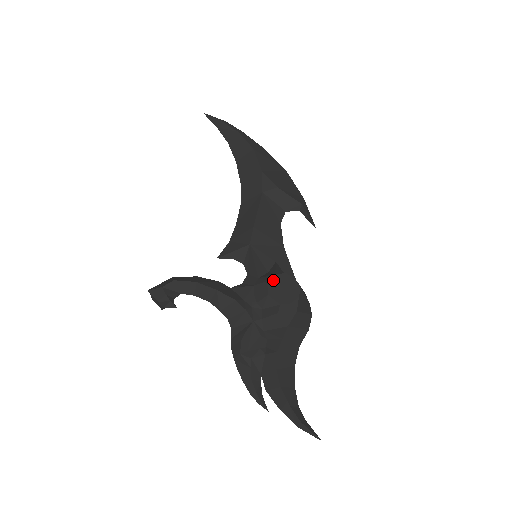
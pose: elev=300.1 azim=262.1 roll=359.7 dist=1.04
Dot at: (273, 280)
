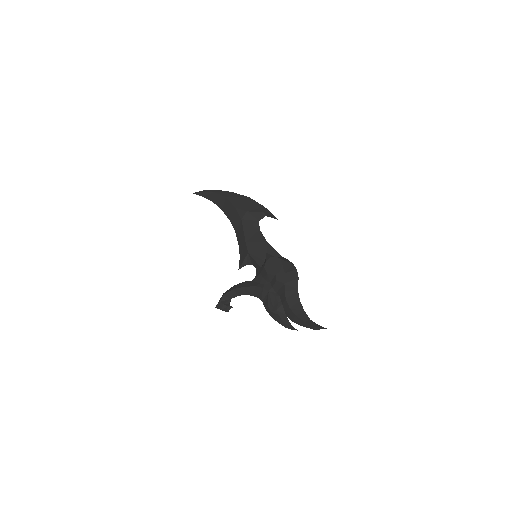
Dot at: (266, 265)
